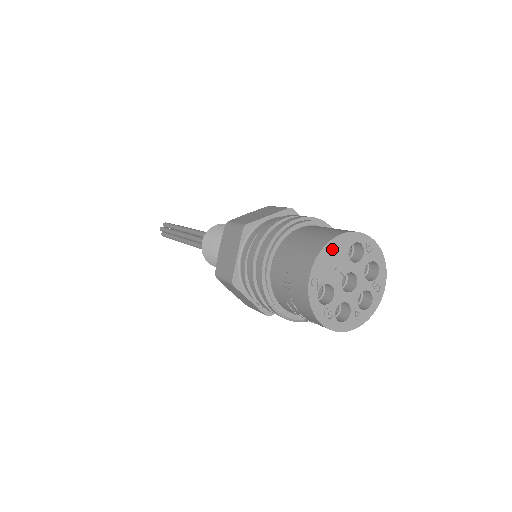
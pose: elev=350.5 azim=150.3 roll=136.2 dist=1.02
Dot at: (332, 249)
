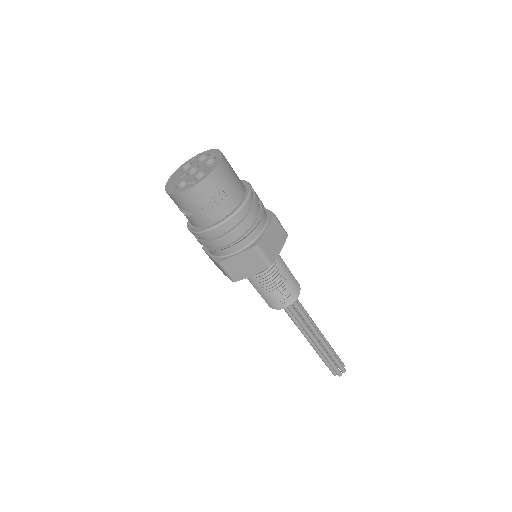
Dot at: (171, 180)
